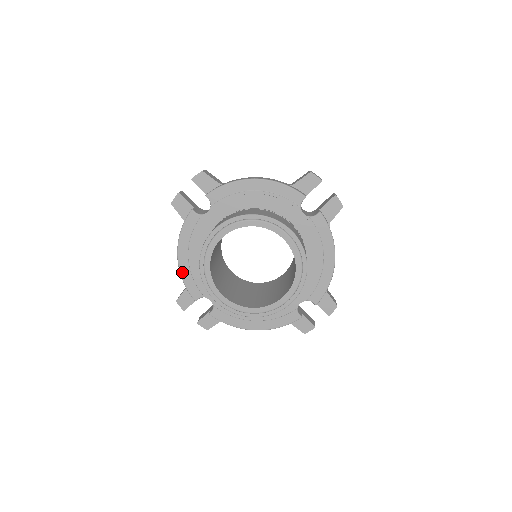
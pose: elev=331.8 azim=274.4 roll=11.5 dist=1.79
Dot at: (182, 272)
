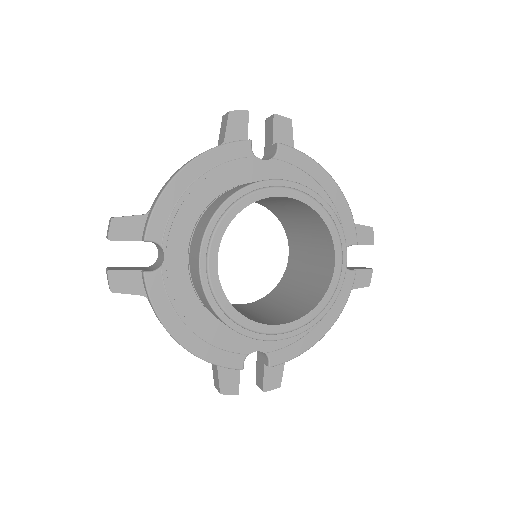
Dot at: (199, 354)
